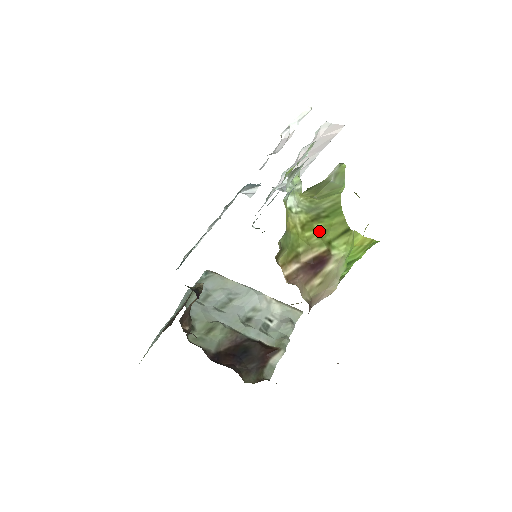
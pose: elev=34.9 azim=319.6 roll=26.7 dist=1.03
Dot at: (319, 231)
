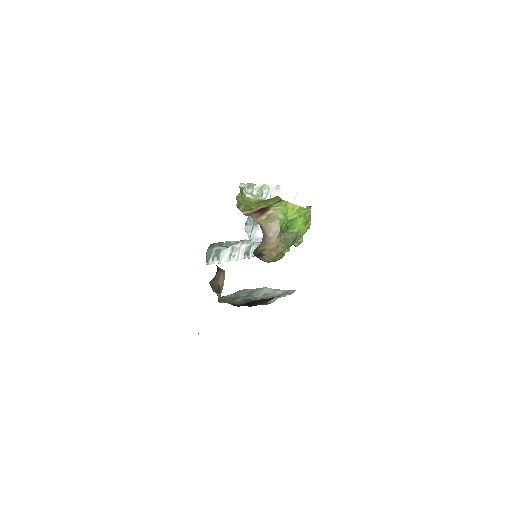
Dot at: (265, 202)
